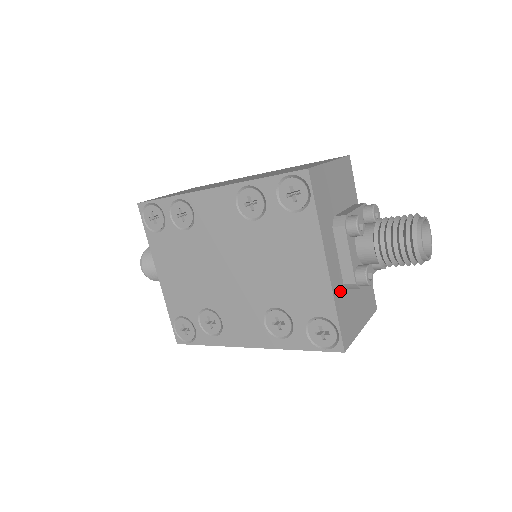
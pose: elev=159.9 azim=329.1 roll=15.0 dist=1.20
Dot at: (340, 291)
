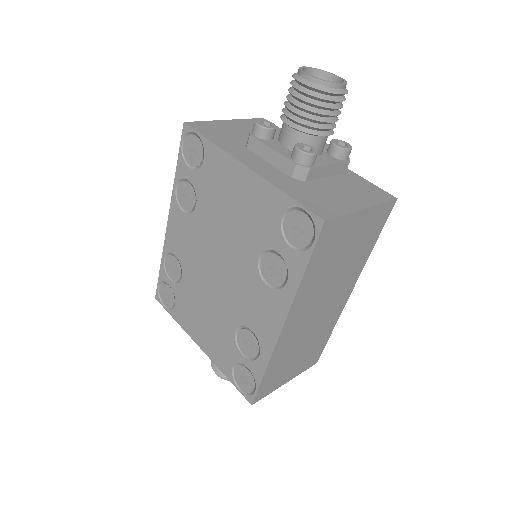
Dot at: (286, 182)
